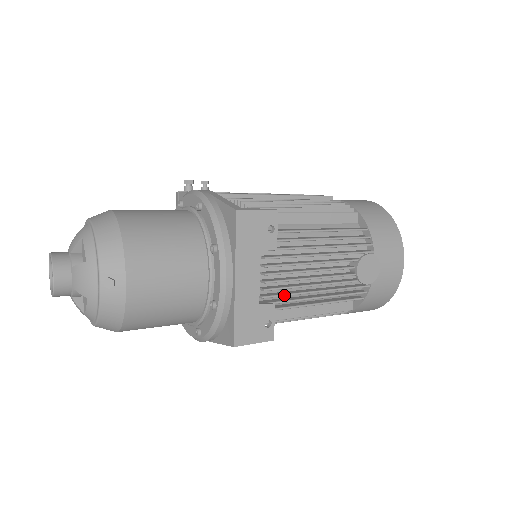
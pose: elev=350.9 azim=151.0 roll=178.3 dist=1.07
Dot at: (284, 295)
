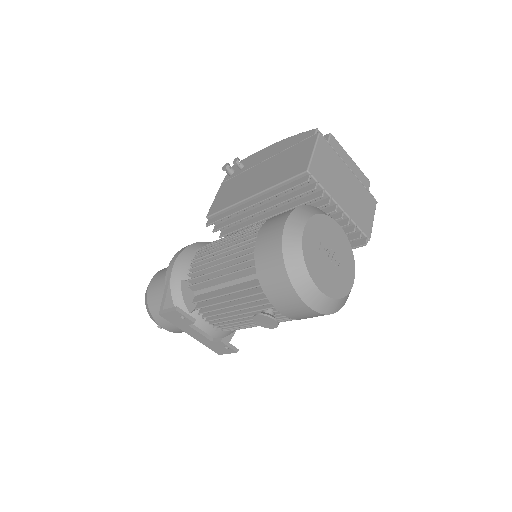
Dot at: (232, 328)
